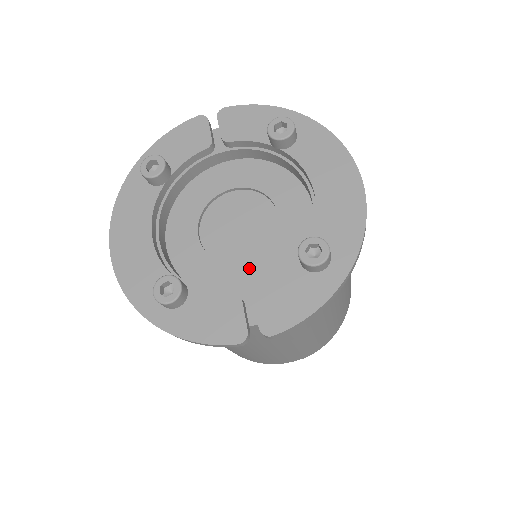
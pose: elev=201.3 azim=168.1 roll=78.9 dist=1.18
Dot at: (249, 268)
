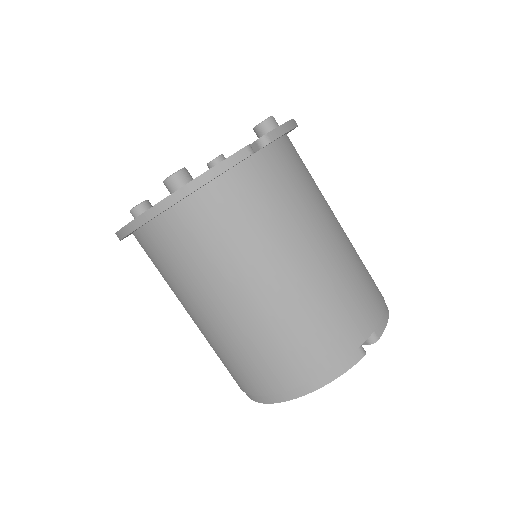
Dot at: occluded
